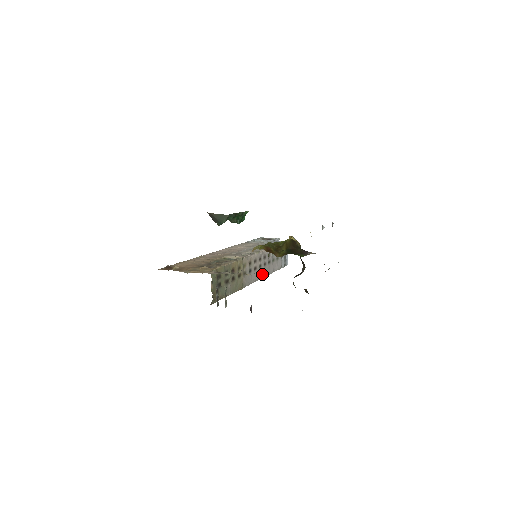
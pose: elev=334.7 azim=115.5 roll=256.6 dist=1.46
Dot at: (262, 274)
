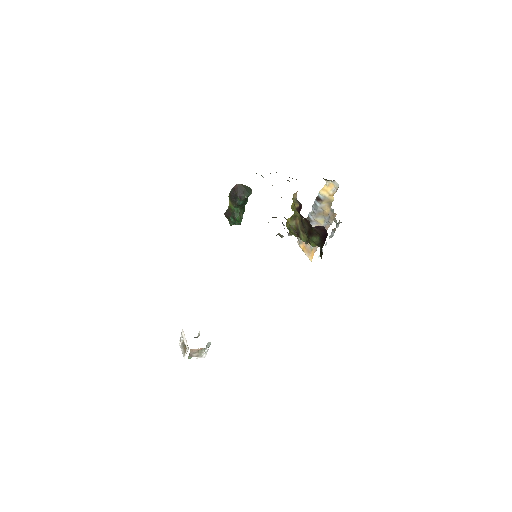
Dot at: occluded
